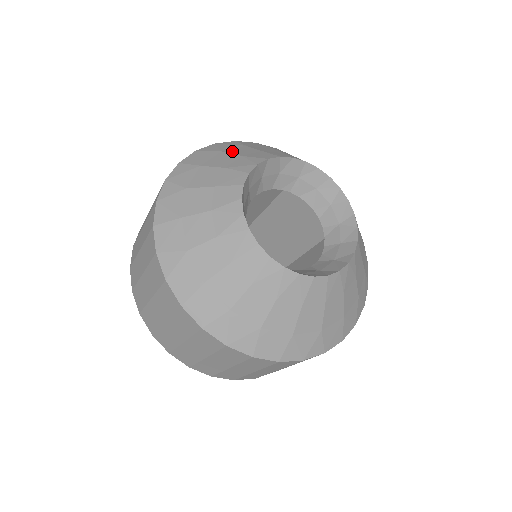
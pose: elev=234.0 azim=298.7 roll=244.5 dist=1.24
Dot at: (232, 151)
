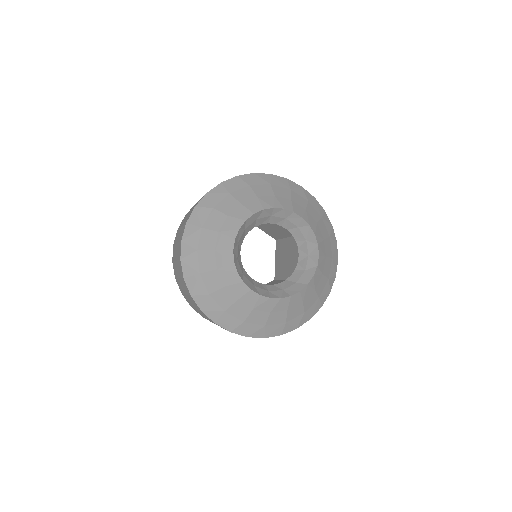
Dot at: (220, 207)
